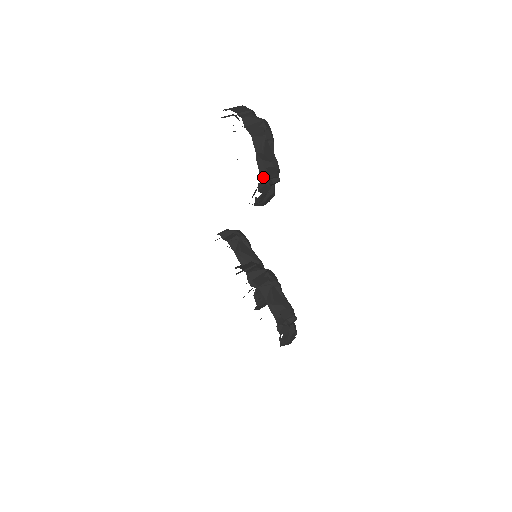
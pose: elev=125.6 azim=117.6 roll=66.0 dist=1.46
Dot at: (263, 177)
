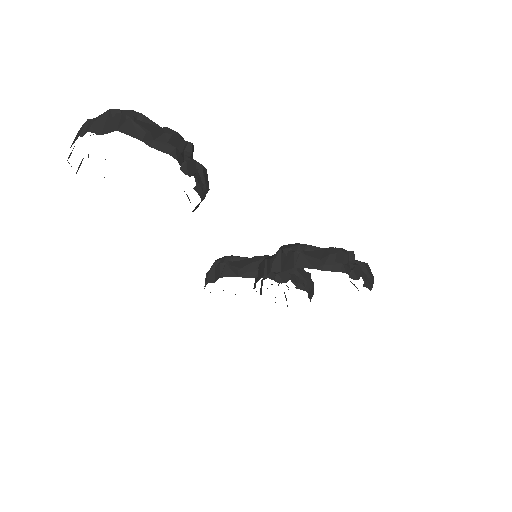
Dot at: (176, 155)
